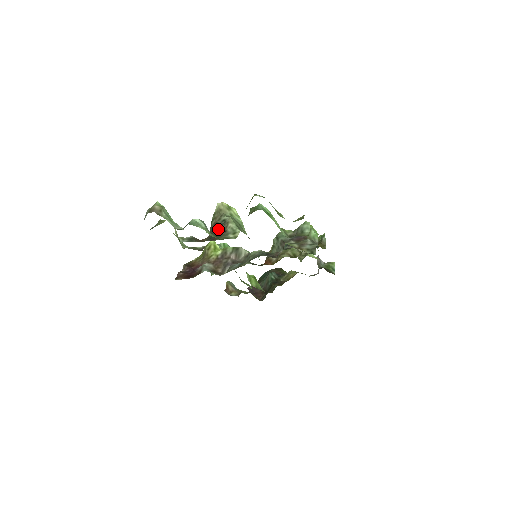
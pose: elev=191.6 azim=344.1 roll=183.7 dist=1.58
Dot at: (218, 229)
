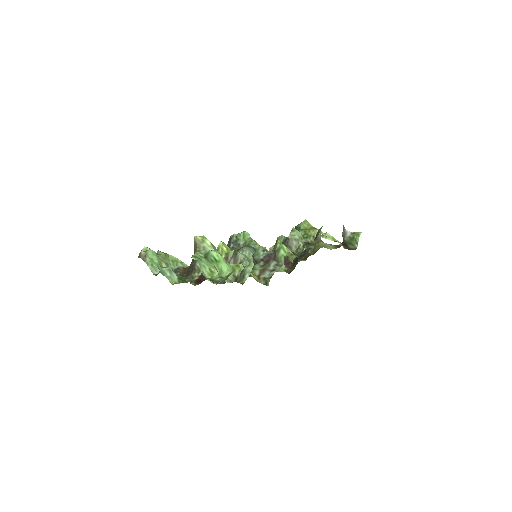
Dot at: (192, 264)
